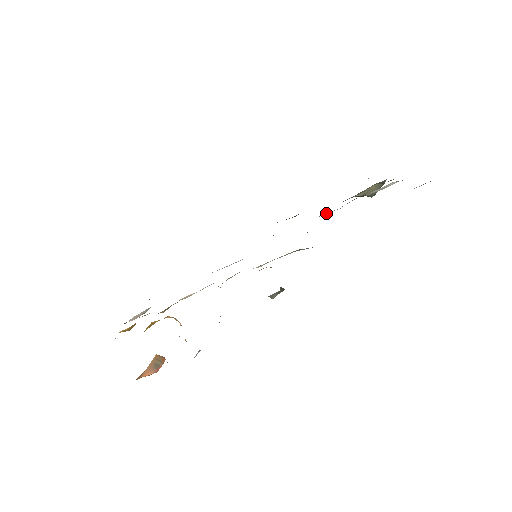
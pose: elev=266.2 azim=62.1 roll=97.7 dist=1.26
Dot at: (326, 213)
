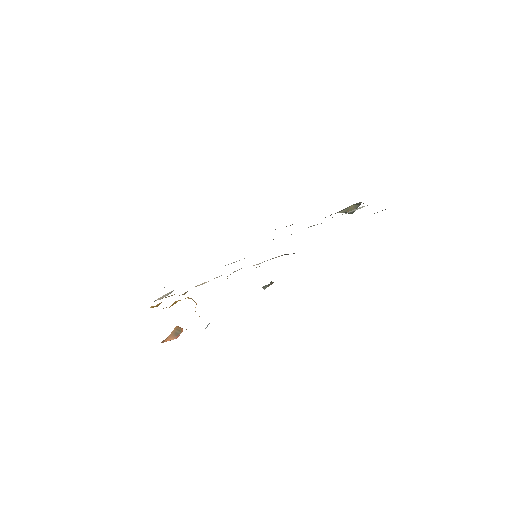
Dot at: occluded
